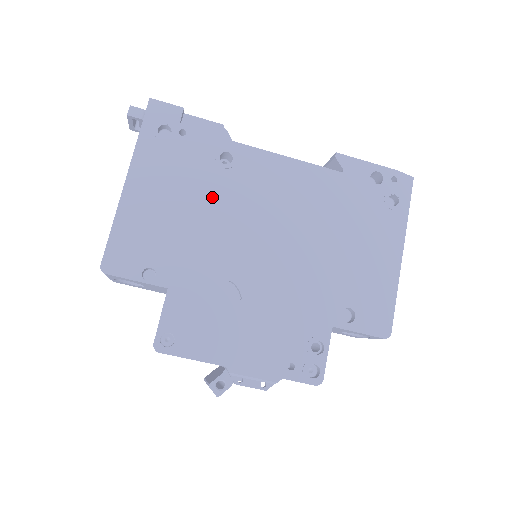
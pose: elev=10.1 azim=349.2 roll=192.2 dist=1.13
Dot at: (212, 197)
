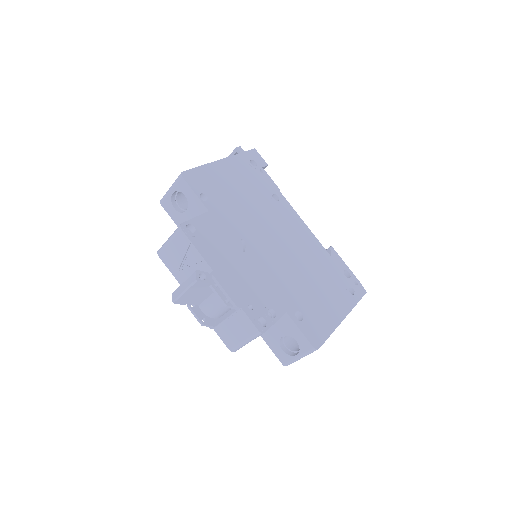
Dot at: (259, 203)
